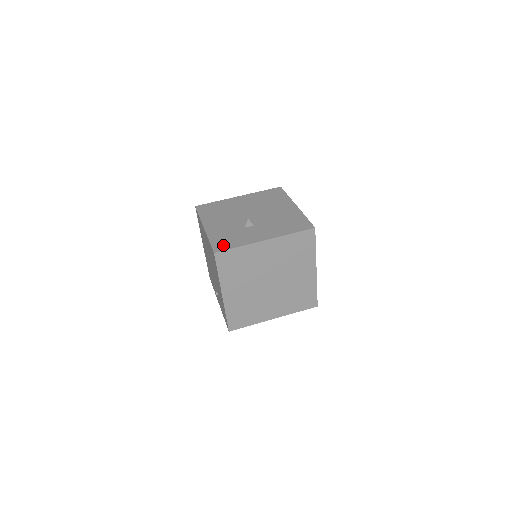
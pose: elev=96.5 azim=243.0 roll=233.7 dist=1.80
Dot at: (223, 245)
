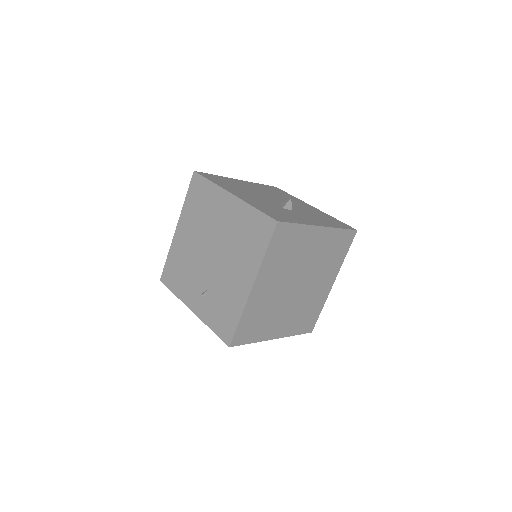
Dot at: (279, 217)
